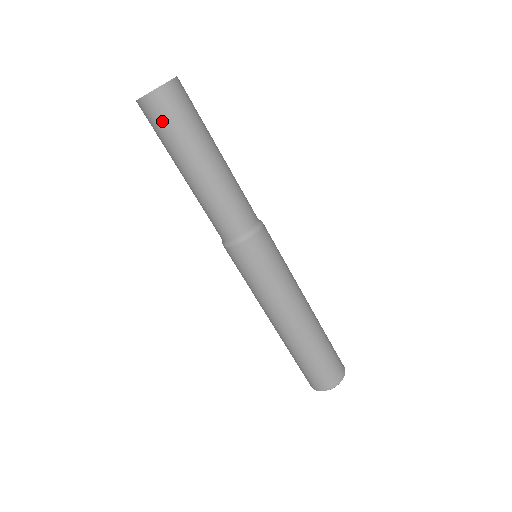
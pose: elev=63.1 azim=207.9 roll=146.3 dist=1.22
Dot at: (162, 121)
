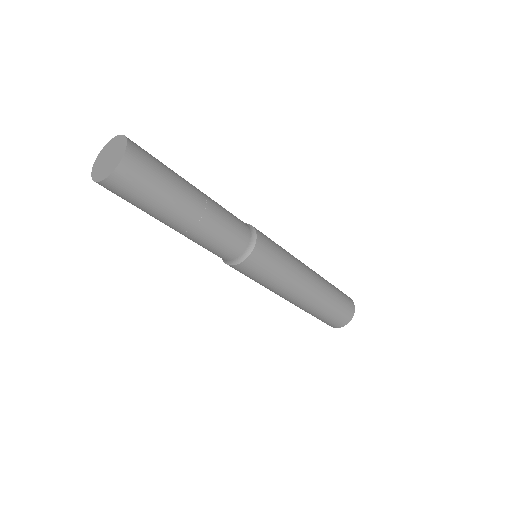
Dot at: (143, 183)
